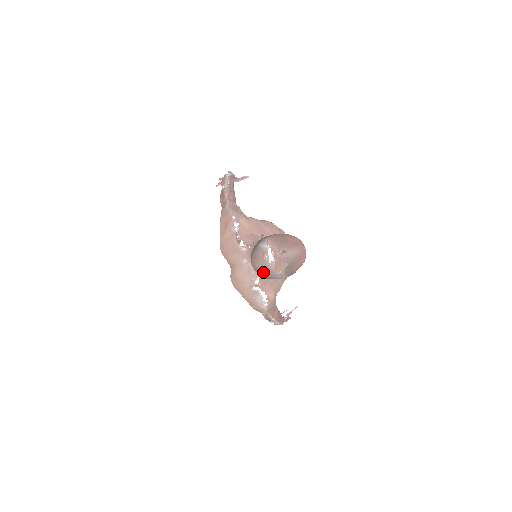
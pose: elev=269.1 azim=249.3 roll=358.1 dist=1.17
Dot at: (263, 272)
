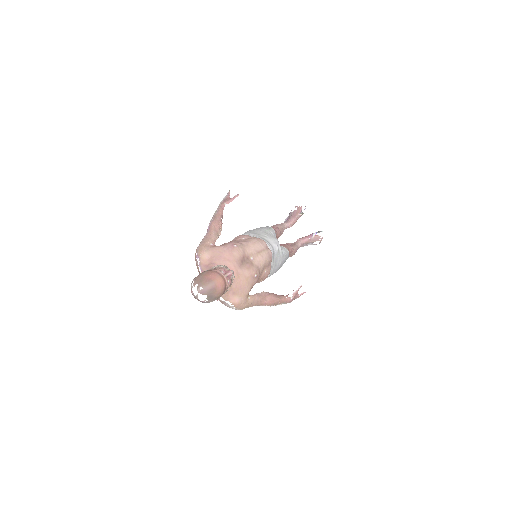
Dot at: (198, 300)
